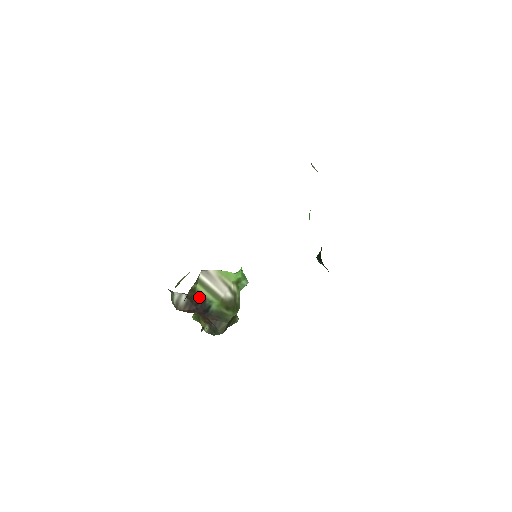
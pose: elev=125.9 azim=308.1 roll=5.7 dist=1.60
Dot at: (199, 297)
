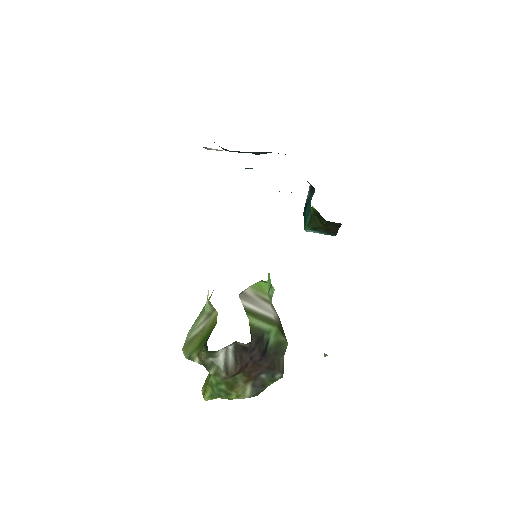
Dot at: (256, 334)
